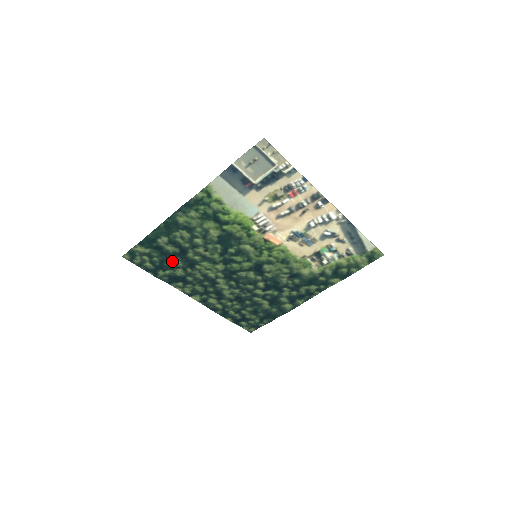
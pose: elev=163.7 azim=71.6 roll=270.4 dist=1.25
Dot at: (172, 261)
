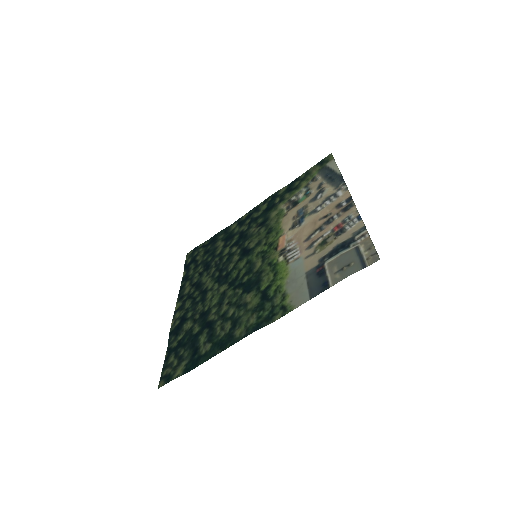
Dot at: (192, 335)
